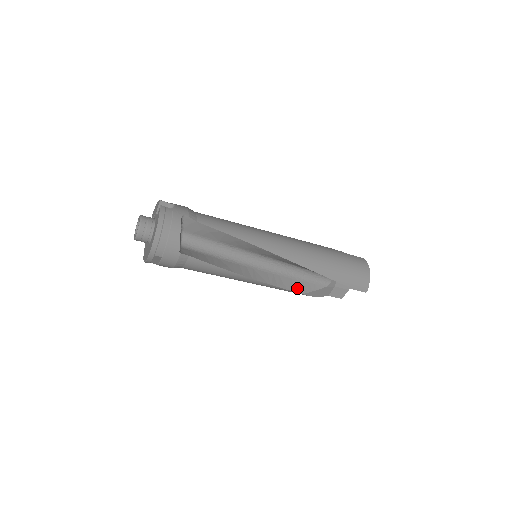
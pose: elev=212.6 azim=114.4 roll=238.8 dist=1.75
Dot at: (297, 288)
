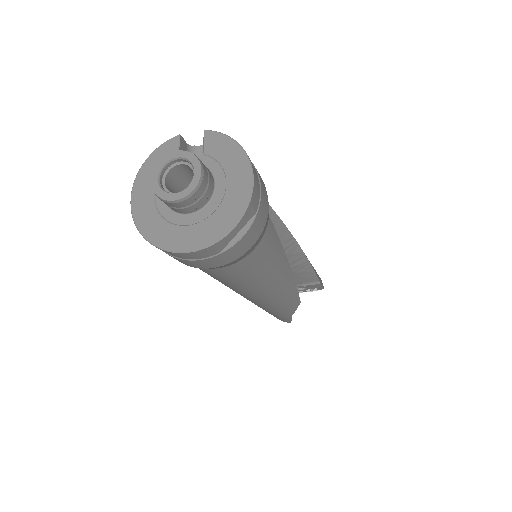
Dot at: occluded
